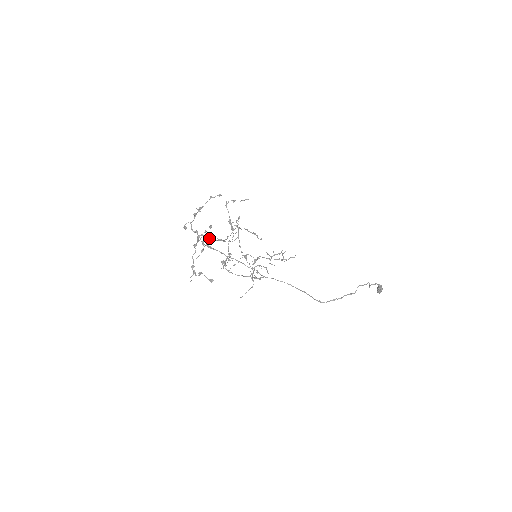
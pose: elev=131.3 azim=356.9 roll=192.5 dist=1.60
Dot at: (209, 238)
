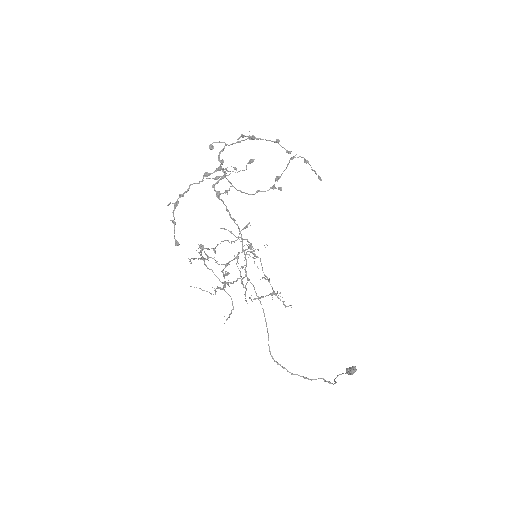
Dot at: (230, 182)
